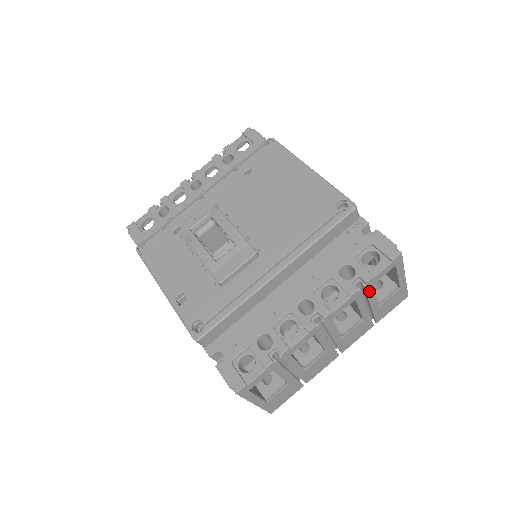
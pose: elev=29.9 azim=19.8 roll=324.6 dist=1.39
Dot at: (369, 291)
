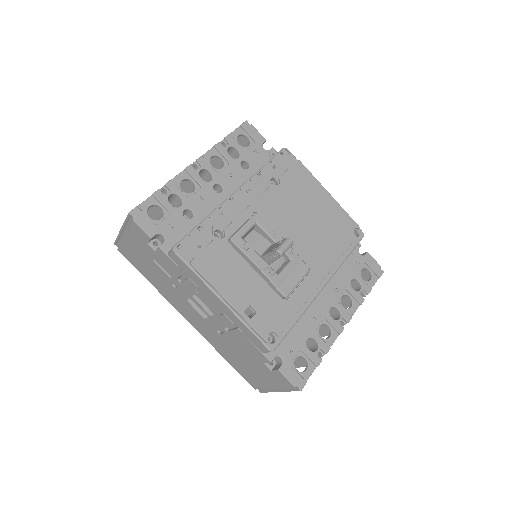
Dot at: occluded
